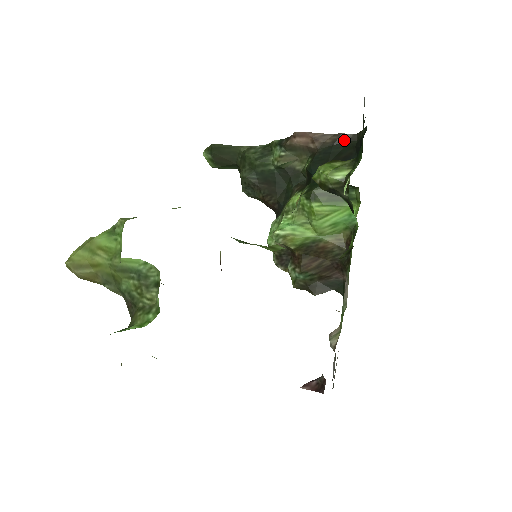
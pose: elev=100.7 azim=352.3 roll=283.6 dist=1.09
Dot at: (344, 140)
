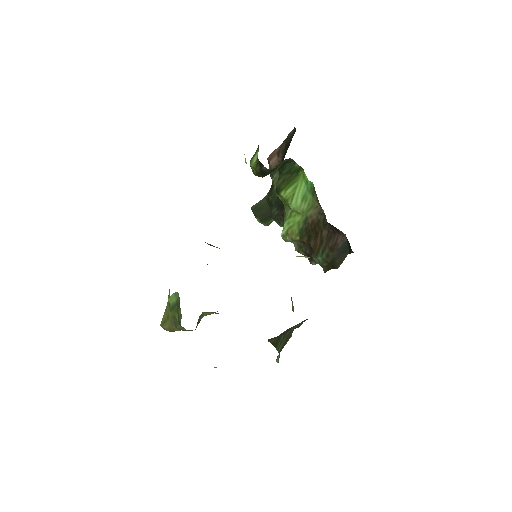
Dot at: (291, 137)
